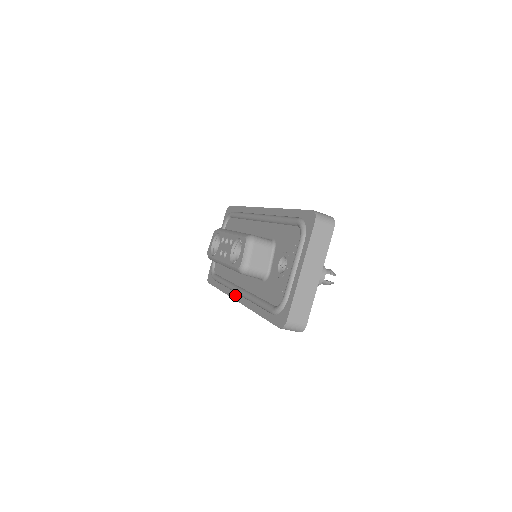
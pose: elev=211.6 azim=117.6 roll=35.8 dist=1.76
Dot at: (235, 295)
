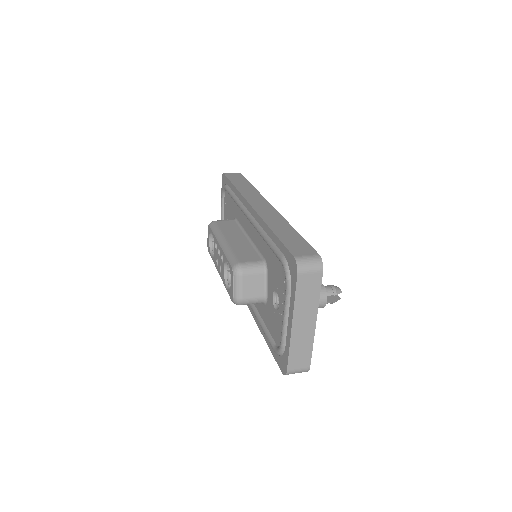
Dot at: occluded
